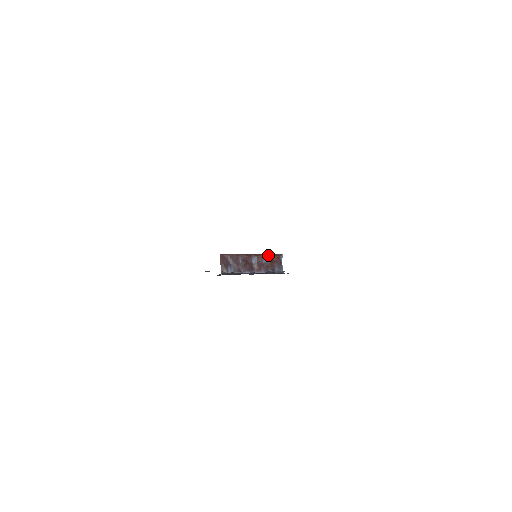
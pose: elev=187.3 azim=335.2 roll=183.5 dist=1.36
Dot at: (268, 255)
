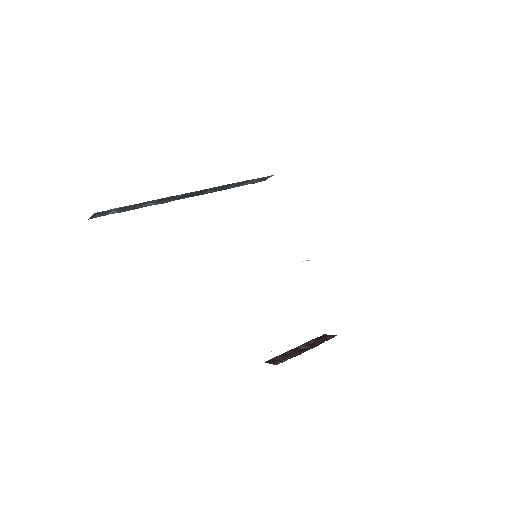
Dot at: (312, 340)
